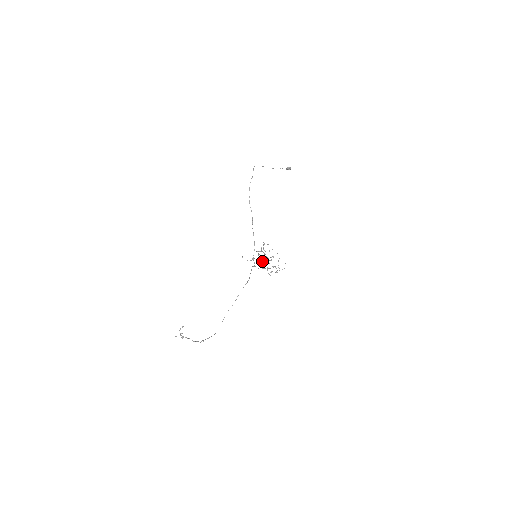
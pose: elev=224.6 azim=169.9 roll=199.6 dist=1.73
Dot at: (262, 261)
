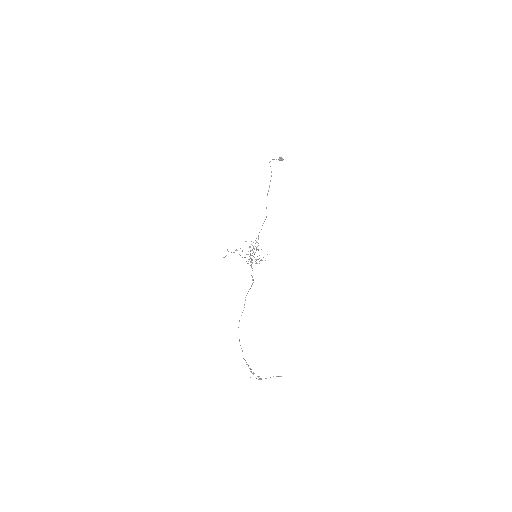
Dot at: (250, 255)
